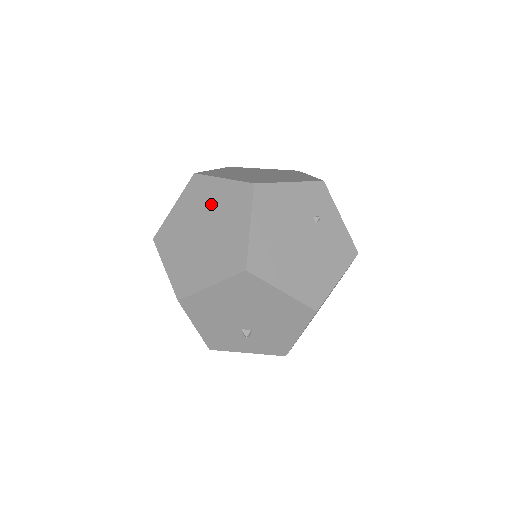
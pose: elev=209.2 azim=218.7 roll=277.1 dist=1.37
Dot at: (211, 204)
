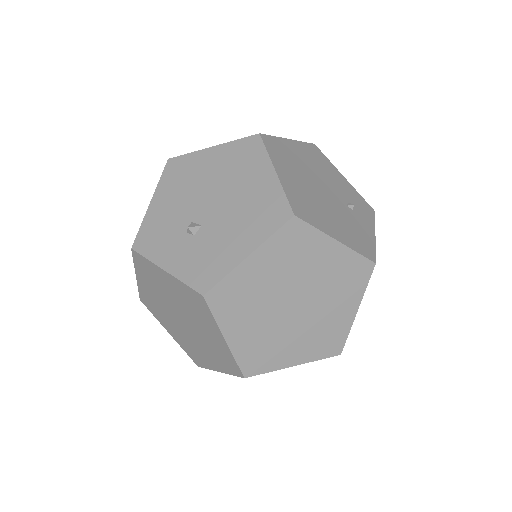
Dot at: occluded
